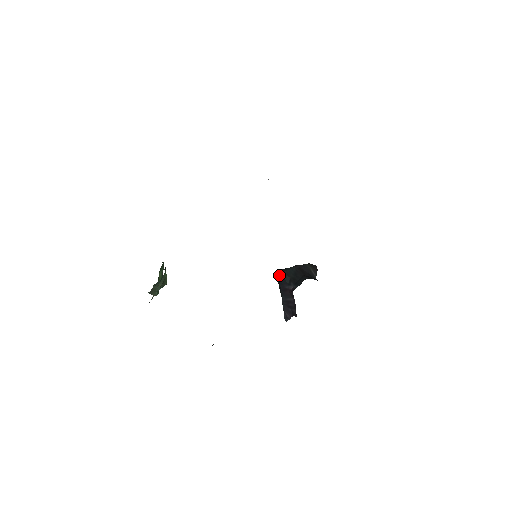
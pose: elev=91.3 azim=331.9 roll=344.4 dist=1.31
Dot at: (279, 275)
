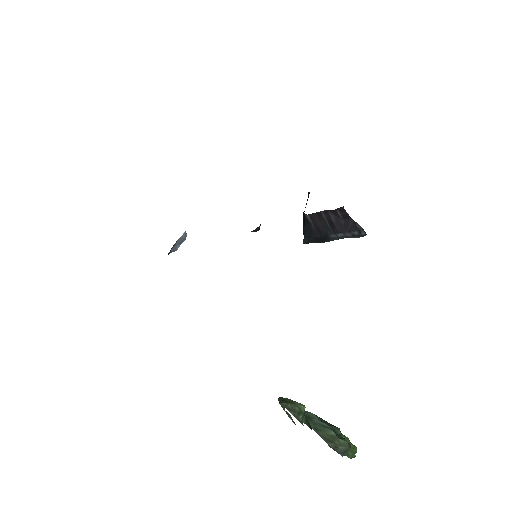
Dot at: (305, 239)
